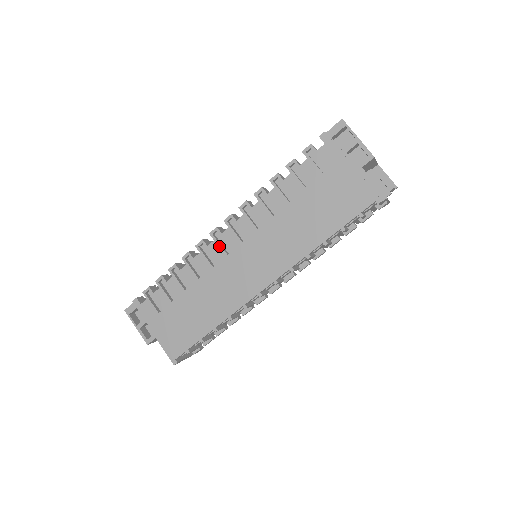
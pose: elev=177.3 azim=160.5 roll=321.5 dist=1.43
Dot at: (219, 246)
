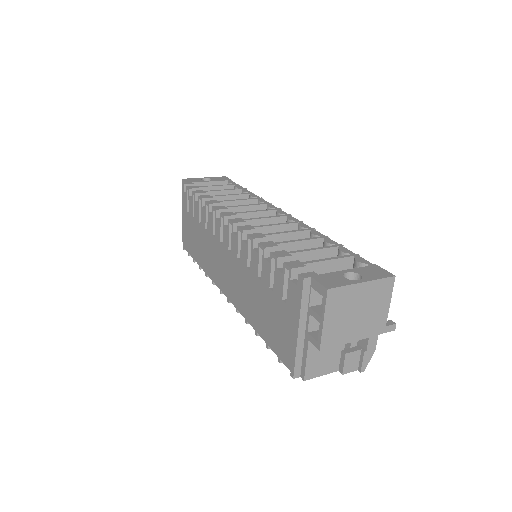
Dot at: (220, 230)
